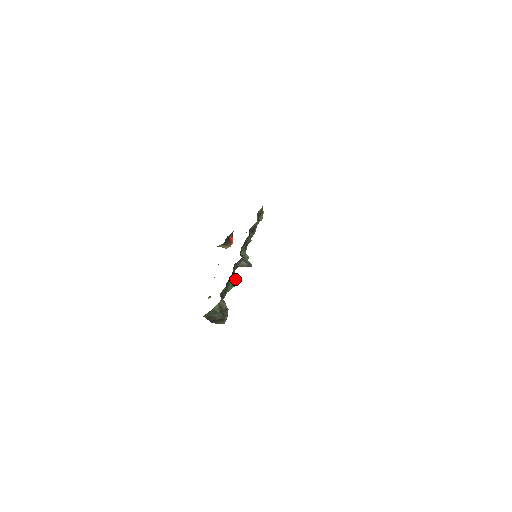
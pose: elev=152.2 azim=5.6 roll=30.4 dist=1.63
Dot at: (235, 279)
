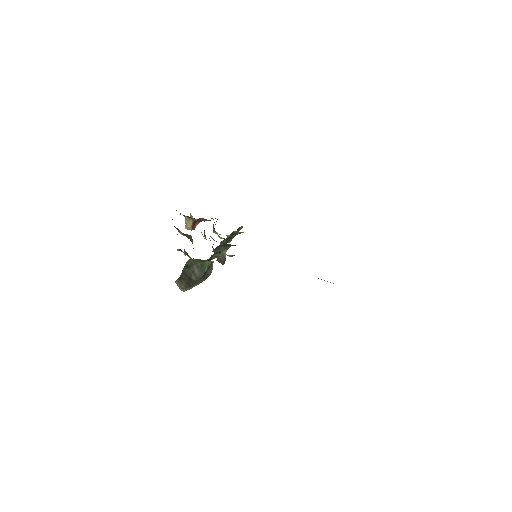
Dot at: occluded
